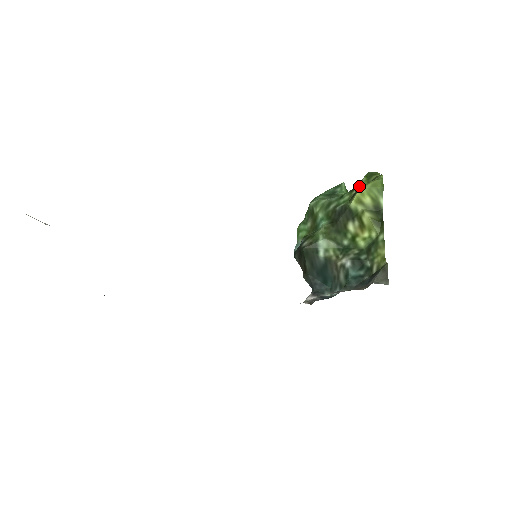
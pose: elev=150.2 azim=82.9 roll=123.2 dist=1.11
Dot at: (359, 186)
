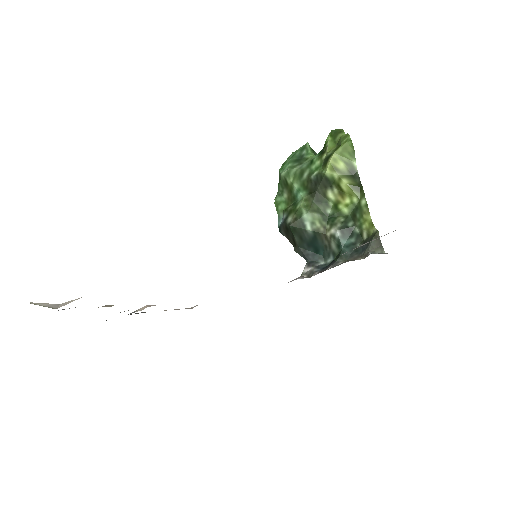
Dot at: (327, 149)
